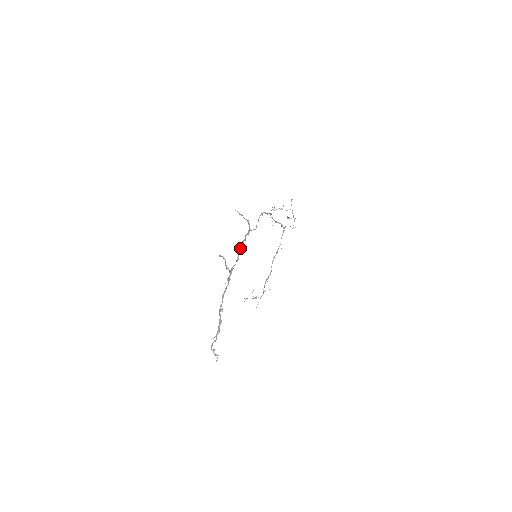
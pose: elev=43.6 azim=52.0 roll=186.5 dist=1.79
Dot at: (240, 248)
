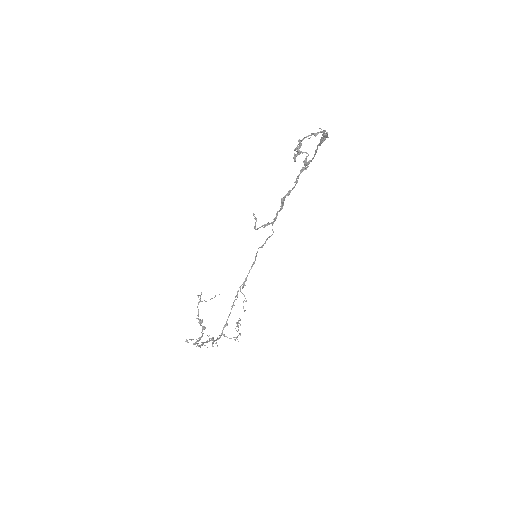
Dot at: (283, 201)
